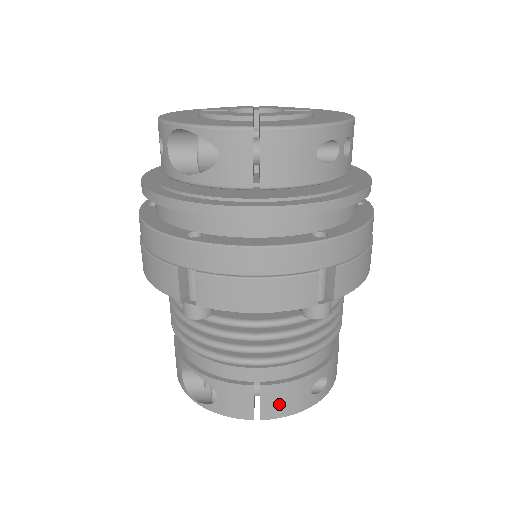
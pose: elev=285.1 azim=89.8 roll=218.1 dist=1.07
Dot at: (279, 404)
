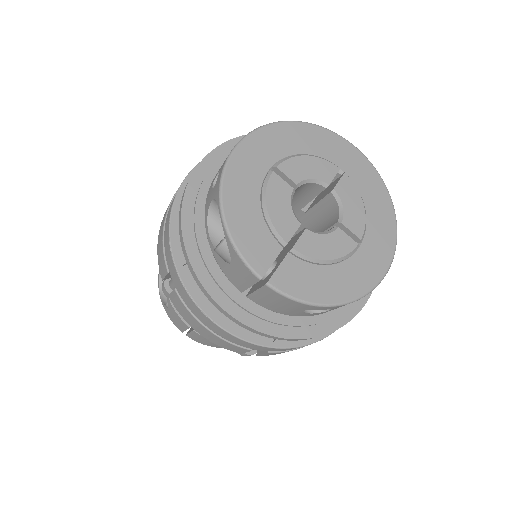
Dot at: (201, 340)
